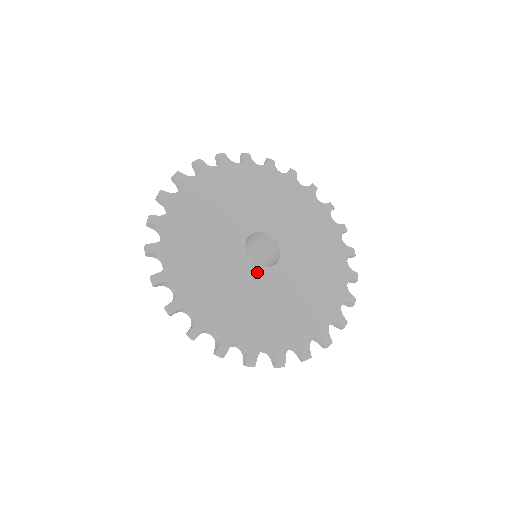
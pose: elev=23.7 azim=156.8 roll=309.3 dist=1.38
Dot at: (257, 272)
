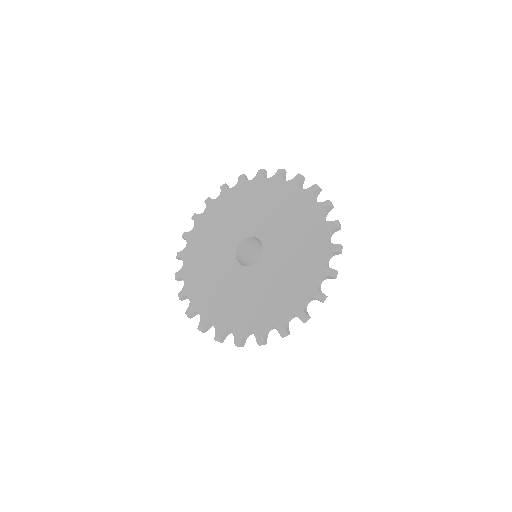
Dot at: (254, 270)
